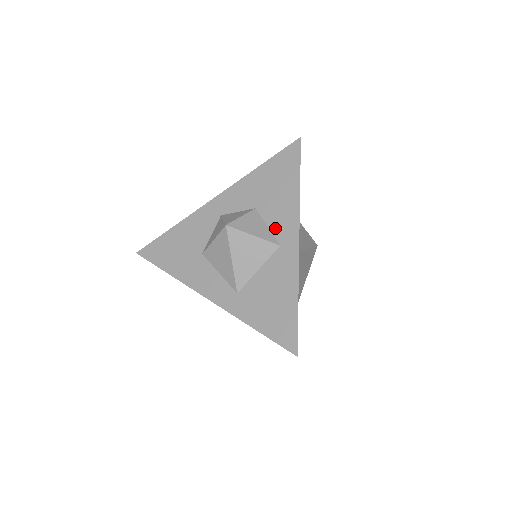
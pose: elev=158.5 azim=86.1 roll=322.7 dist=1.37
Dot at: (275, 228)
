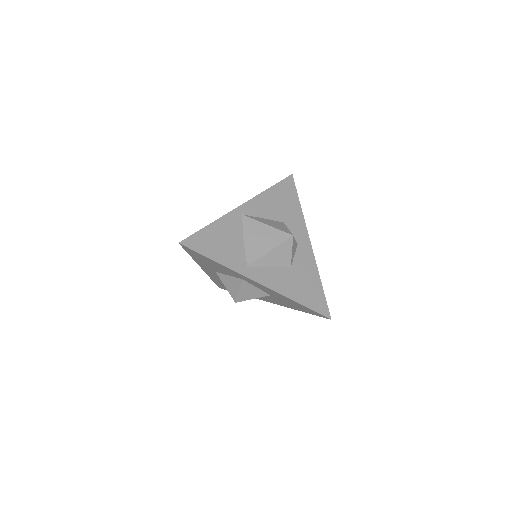
Dot at: occluded
